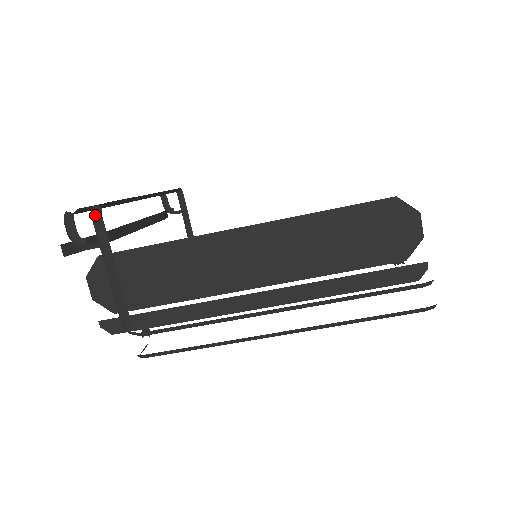
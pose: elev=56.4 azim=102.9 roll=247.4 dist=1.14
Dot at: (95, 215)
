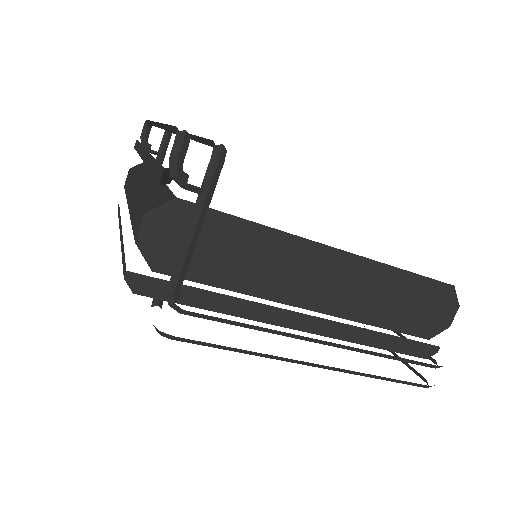
Dot at: (220, 157)
